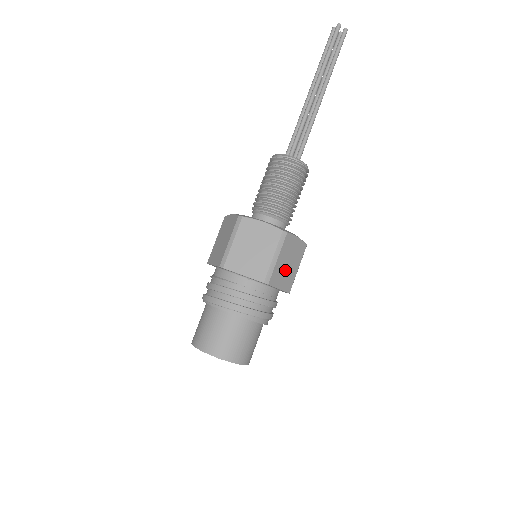
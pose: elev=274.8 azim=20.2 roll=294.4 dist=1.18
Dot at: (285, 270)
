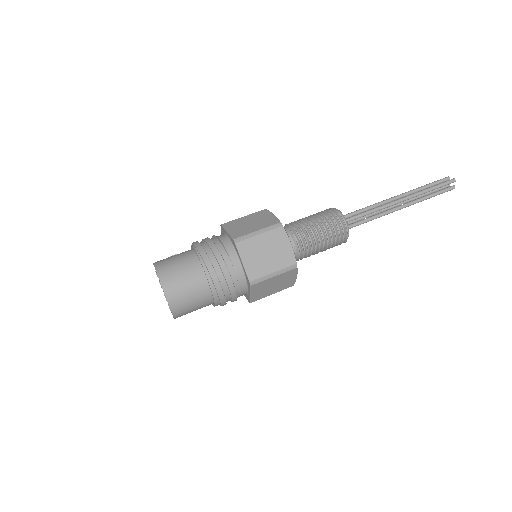
Dot at: (267, 287)
